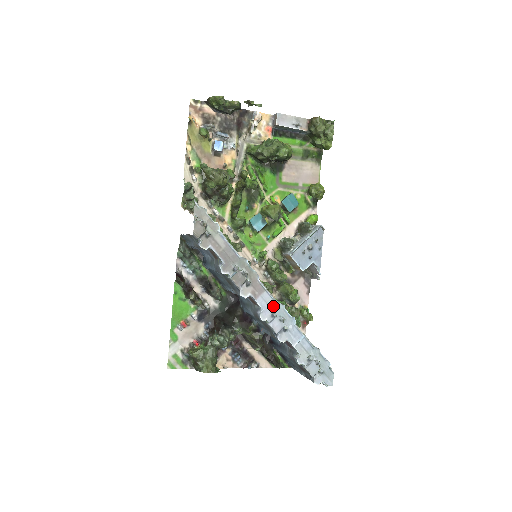
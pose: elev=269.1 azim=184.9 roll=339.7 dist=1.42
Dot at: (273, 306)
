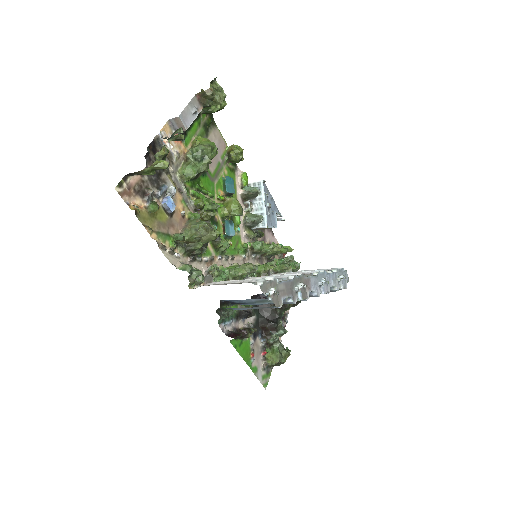
Dot at: (316, 280)
